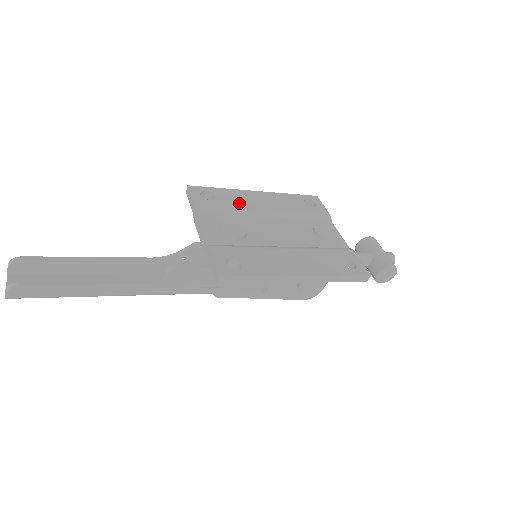
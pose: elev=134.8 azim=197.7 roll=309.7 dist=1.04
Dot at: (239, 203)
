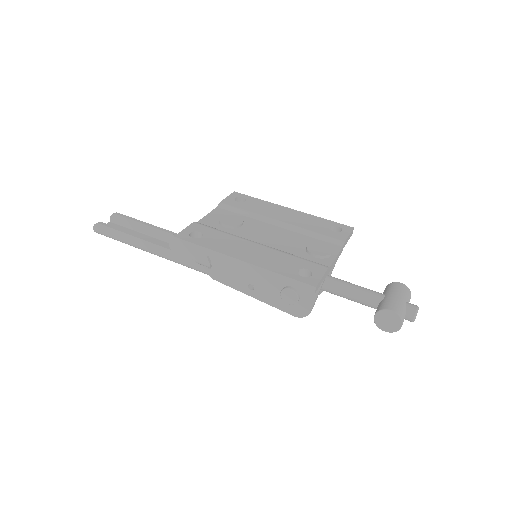
Dot at: (261, 210)
